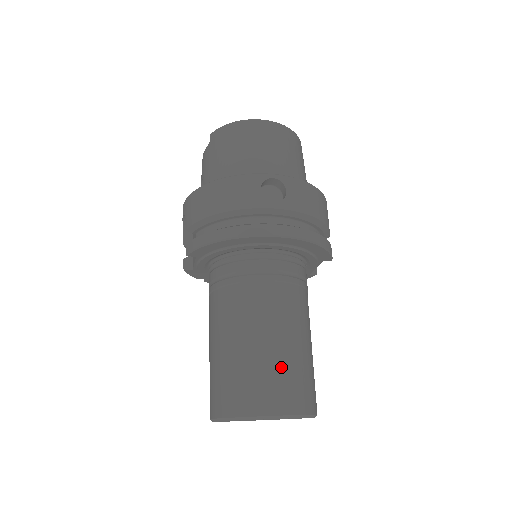
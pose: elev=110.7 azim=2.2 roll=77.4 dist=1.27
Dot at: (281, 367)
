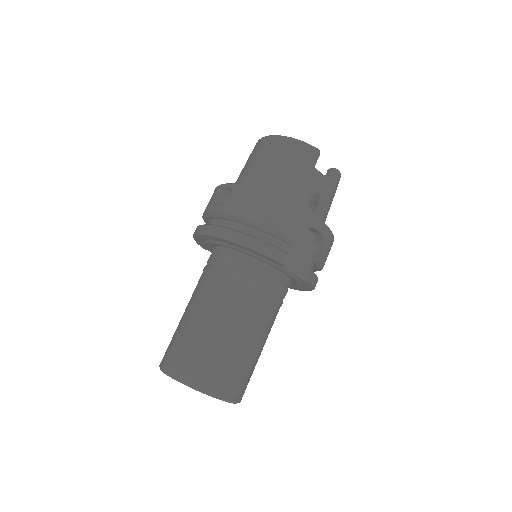
Dot at: (185, 339)
